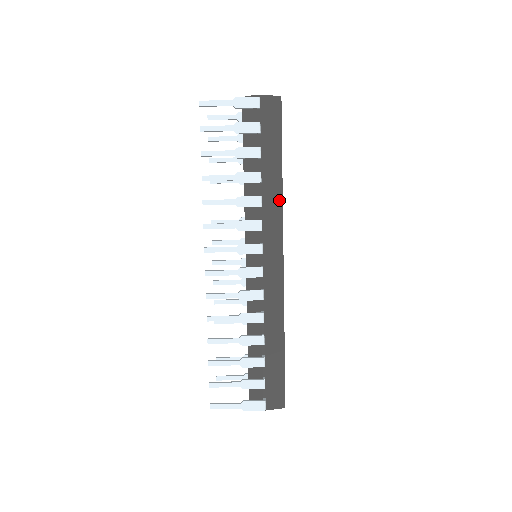
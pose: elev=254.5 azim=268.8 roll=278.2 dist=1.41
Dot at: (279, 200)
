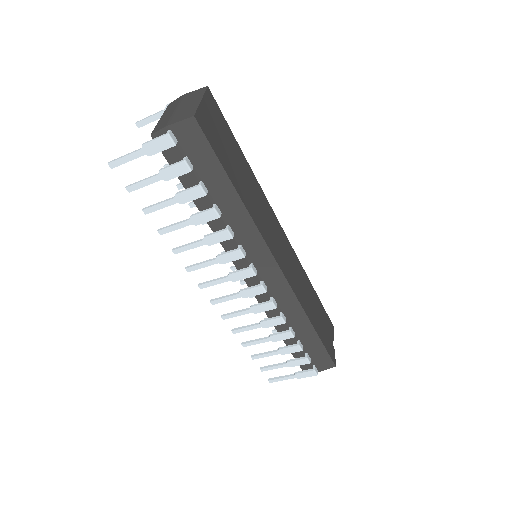
Dot at: (249, 222)
